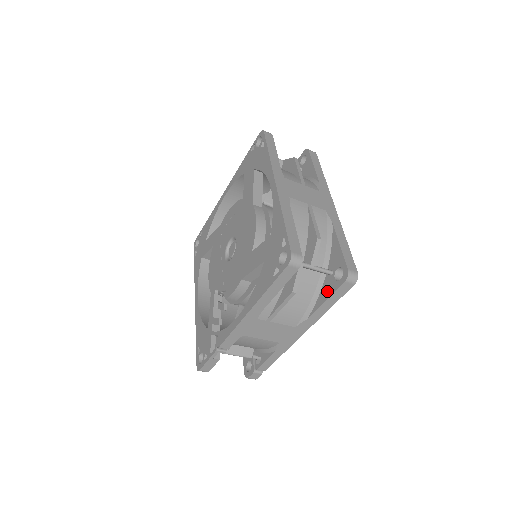
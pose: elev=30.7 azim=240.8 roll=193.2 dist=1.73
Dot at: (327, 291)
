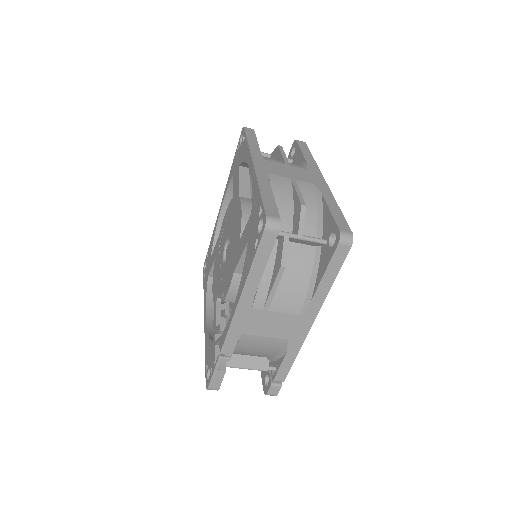
Dot at: (324, 263)
